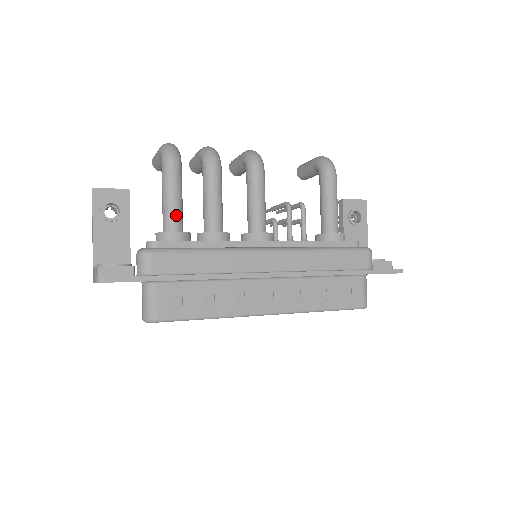
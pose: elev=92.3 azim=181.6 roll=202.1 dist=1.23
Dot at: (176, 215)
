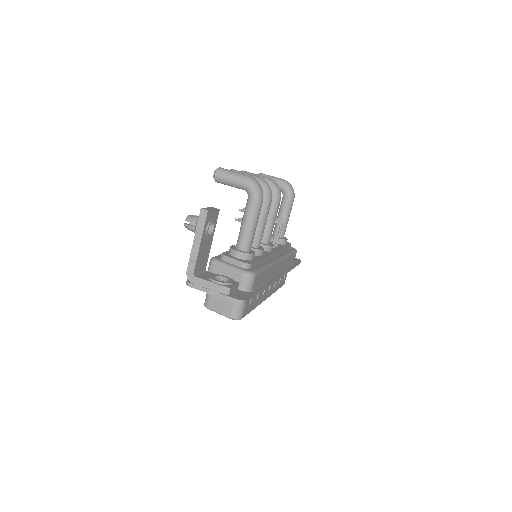
Dot at: occluded
